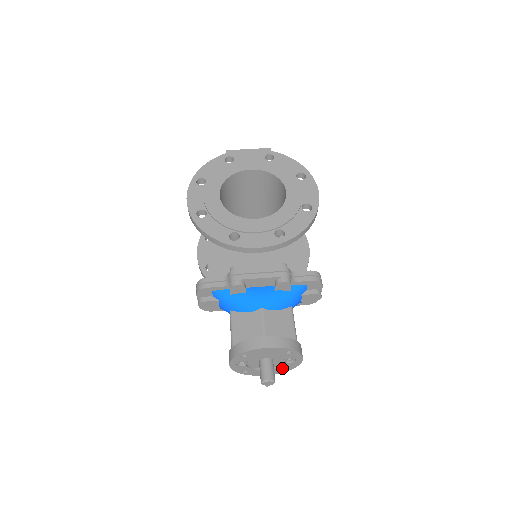
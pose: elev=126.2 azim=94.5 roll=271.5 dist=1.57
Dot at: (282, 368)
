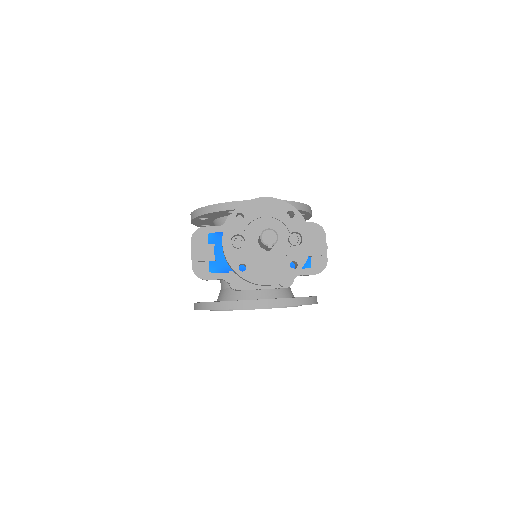
Dot at: (288, 263)
